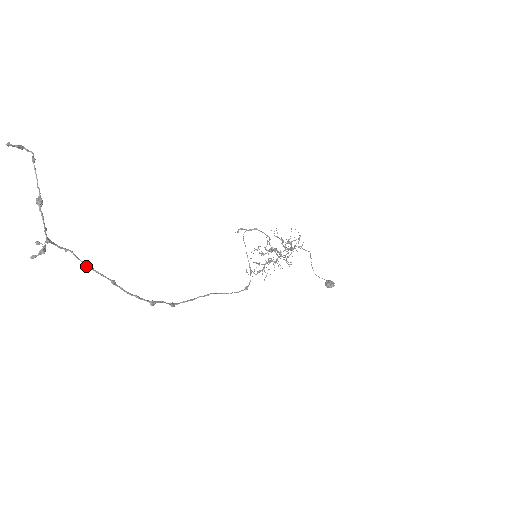
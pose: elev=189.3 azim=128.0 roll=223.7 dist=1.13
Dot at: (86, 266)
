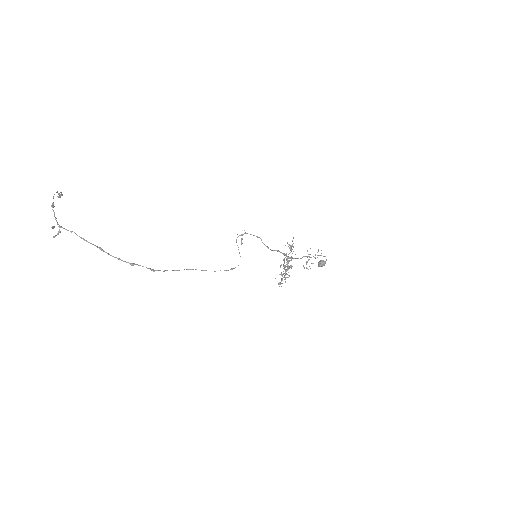
Dot at: occluded
